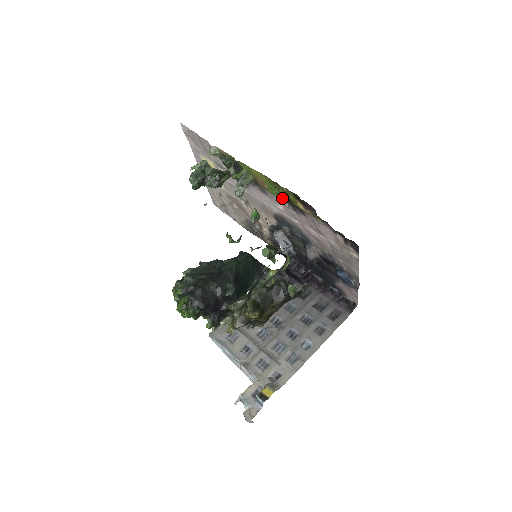
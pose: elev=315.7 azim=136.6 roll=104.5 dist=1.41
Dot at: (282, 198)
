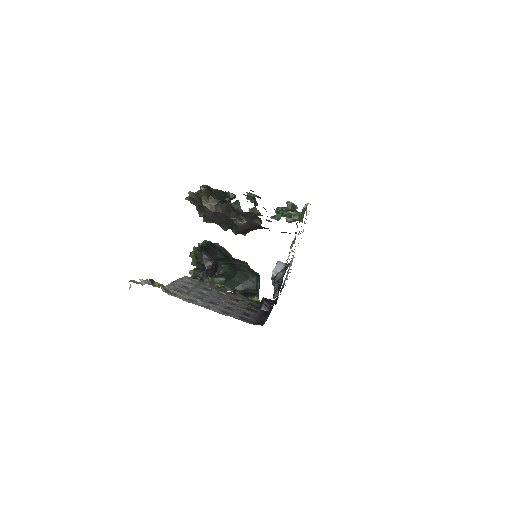
Dot at: occluded
